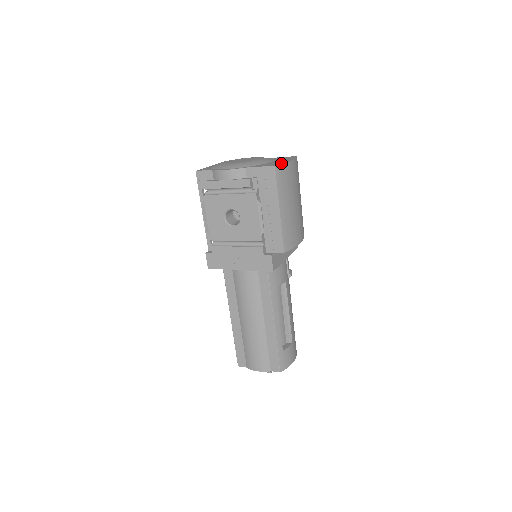
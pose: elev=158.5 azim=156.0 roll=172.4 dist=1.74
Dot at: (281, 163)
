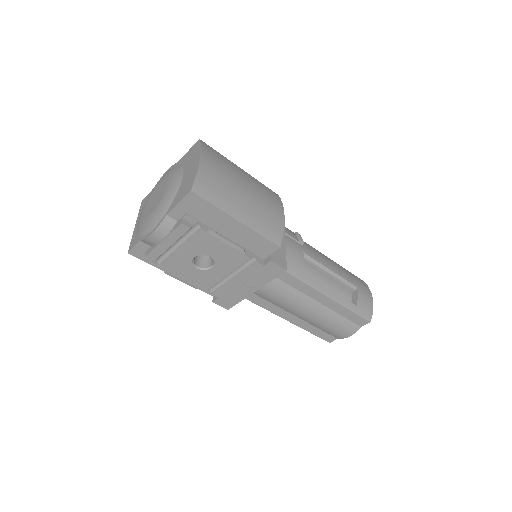
Dot at: (193, 178)
